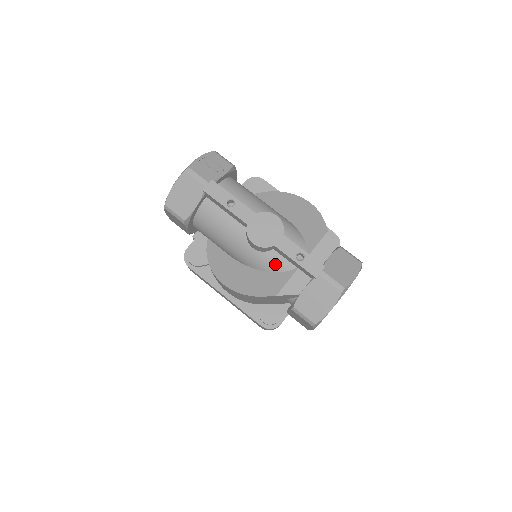
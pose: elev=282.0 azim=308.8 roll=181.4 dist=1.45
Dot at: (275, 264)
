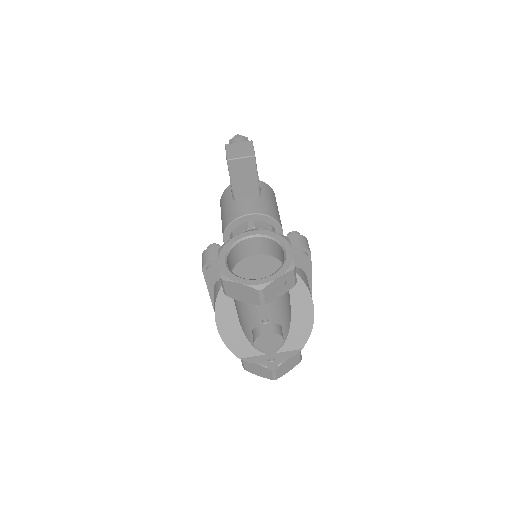
Dot at: occluded
